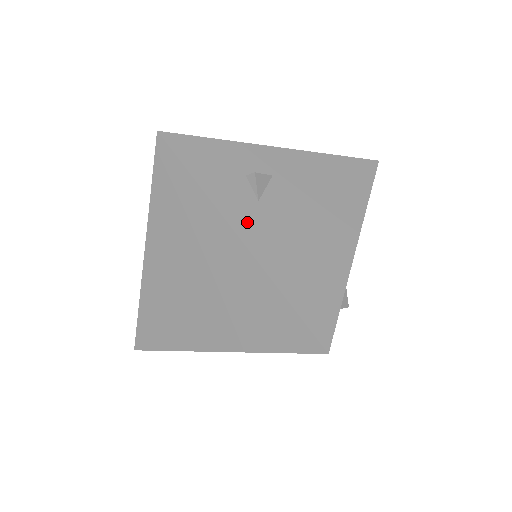
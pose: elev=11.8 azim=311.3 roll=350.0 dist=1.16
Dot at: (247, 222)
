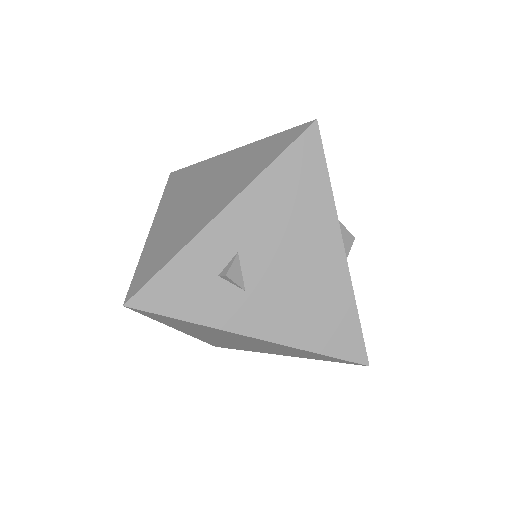
Dot at: (251, 319)
